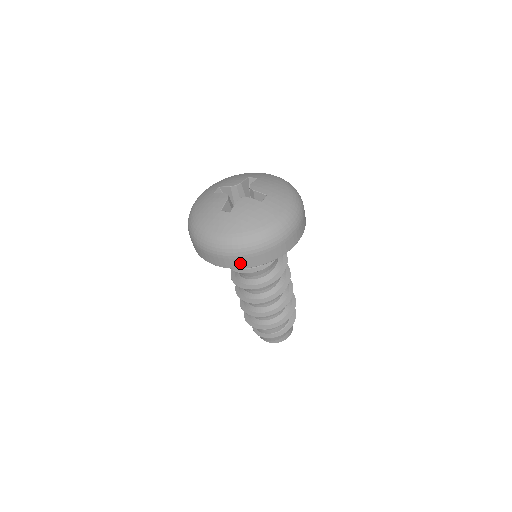
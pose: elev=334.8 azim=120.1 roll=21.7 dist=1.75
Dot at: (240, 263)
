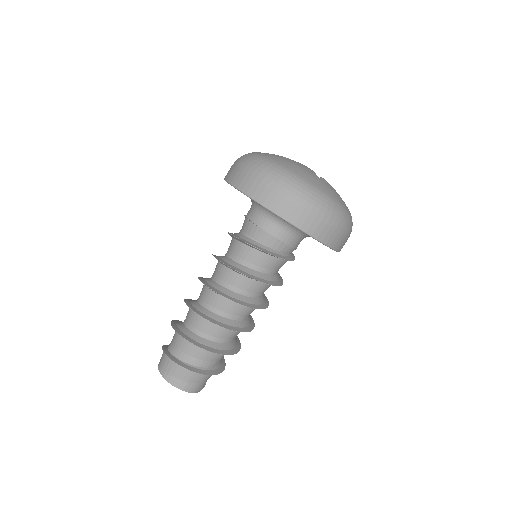
Dot at: (245, 183)
